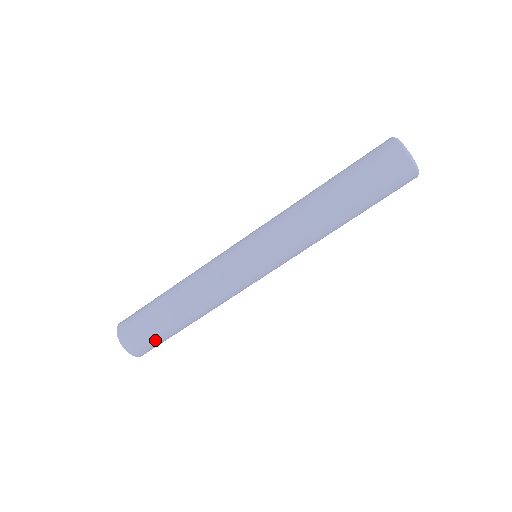
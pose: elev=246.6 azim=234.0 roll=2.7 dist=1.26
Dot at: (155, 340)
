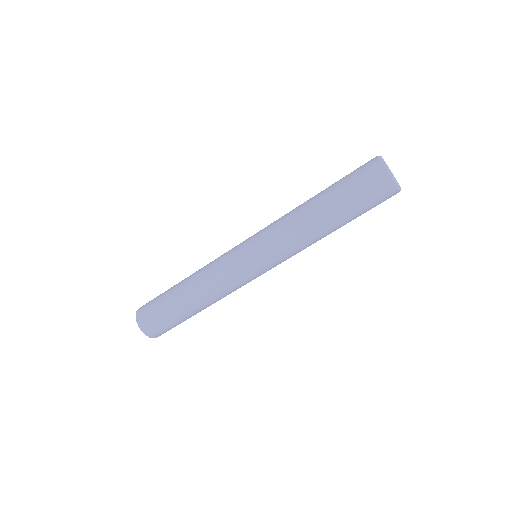
Dot at: (169, 325)
